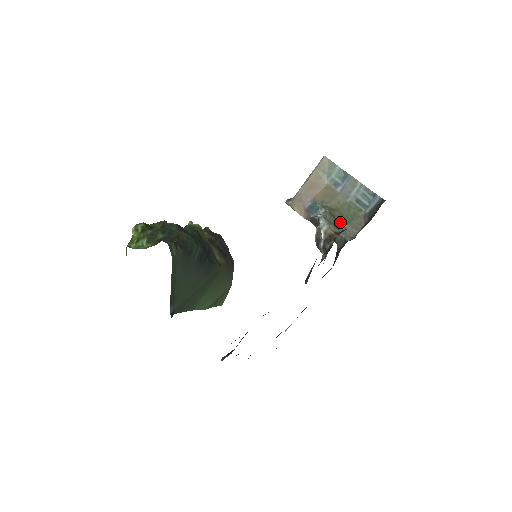
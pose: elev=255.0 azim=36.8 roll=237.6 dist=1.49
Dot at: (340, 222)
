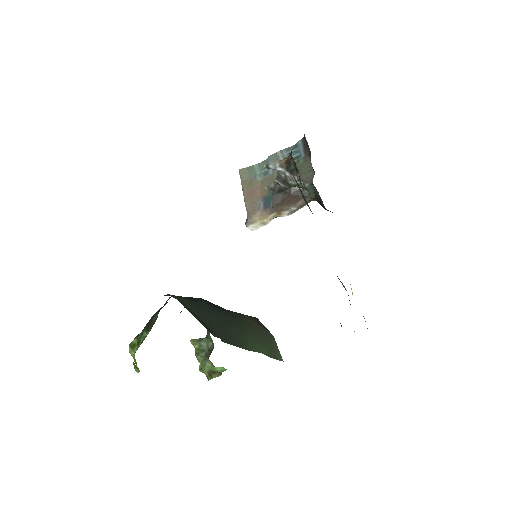
Dot at: occluded
